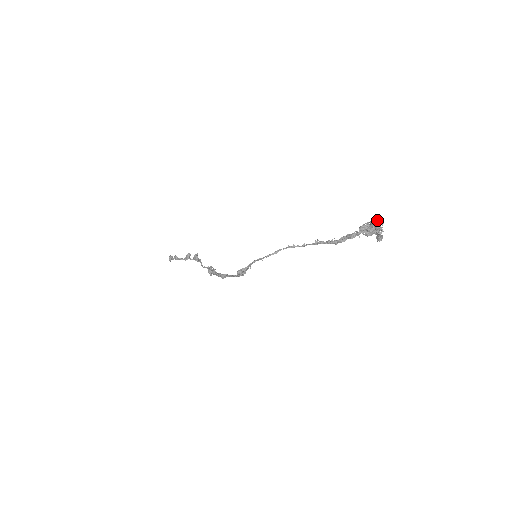
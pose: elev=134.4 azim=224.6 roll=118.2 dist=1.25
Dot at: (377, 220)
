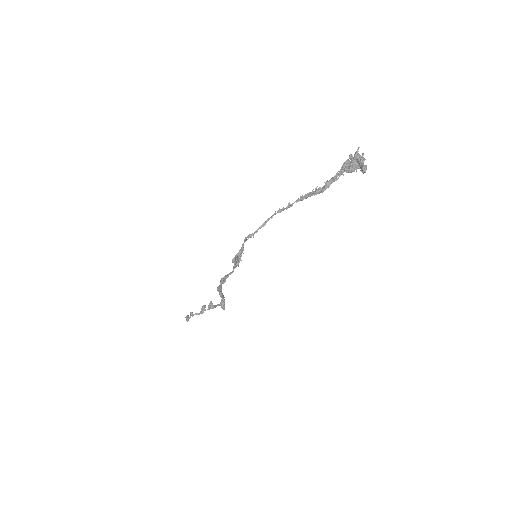
Dot at: (356, 153)
